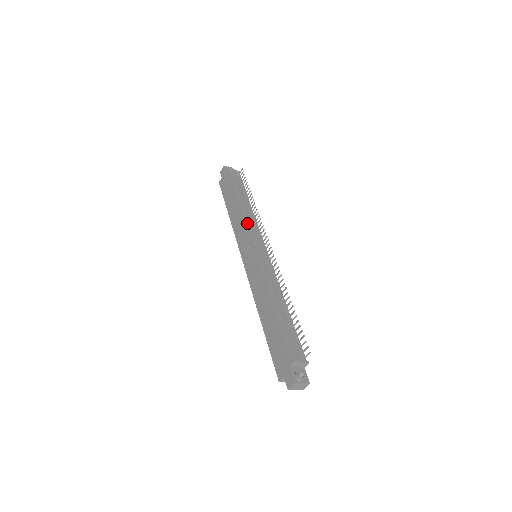
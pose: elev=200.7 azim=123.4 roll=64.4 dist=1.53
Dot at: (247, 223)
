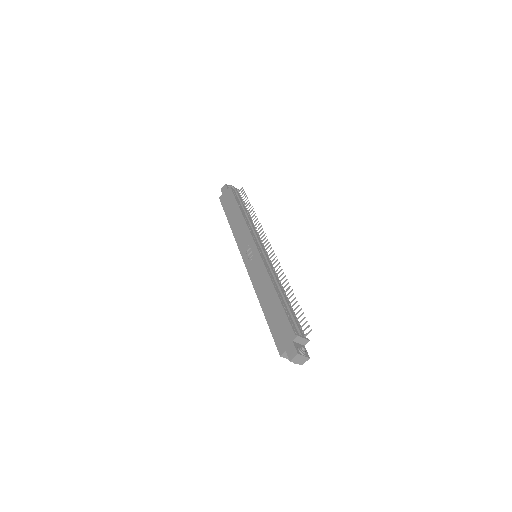
Dot at: (249, 228)
